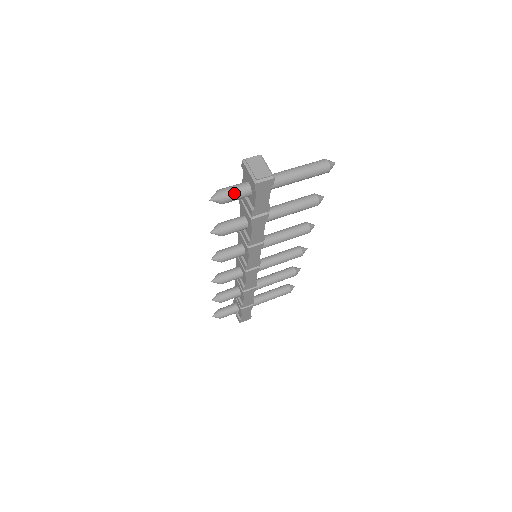
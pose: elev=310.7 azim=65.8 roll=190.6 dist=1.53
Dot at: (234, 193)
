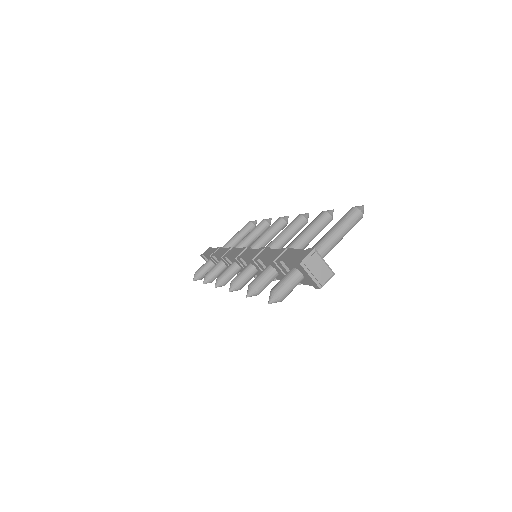
Dot at: (291, 290)
